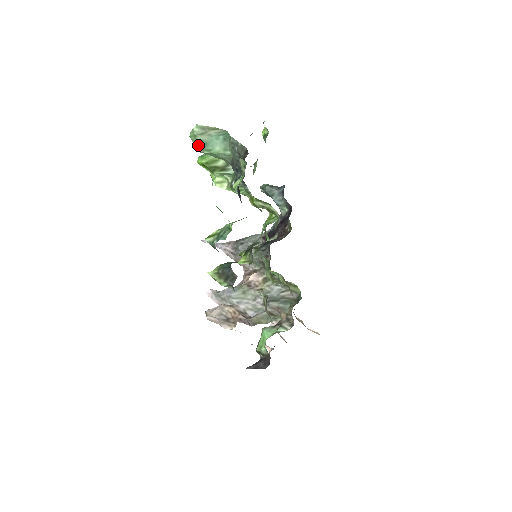
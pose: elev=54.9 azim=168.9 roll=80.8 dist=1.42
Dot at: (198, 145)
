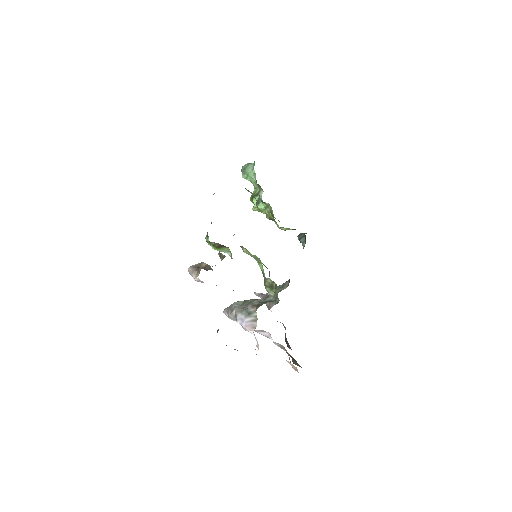
Dot at: (242, 172)
